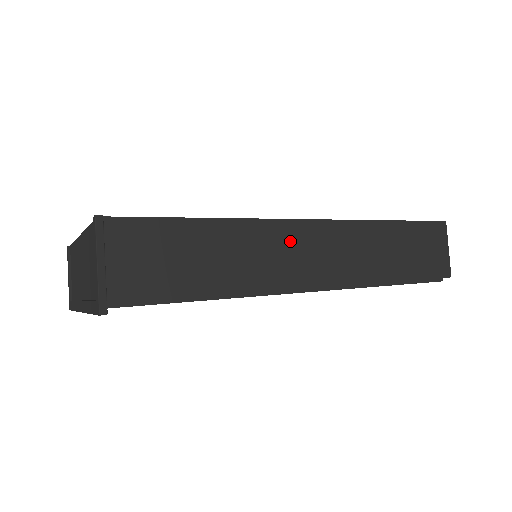
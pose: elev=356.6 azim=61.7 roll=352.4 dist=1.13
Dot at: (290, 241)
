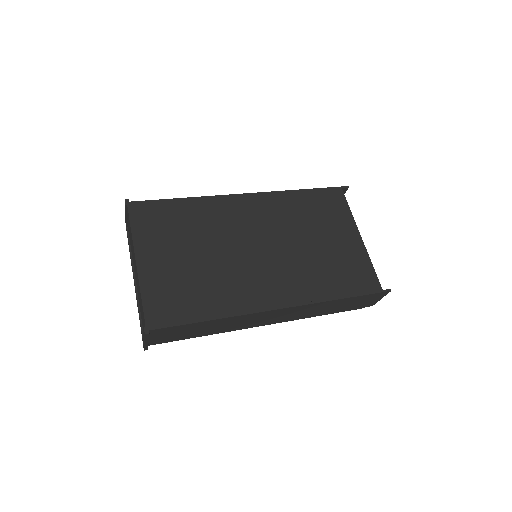
Dot at: (262, 316)
